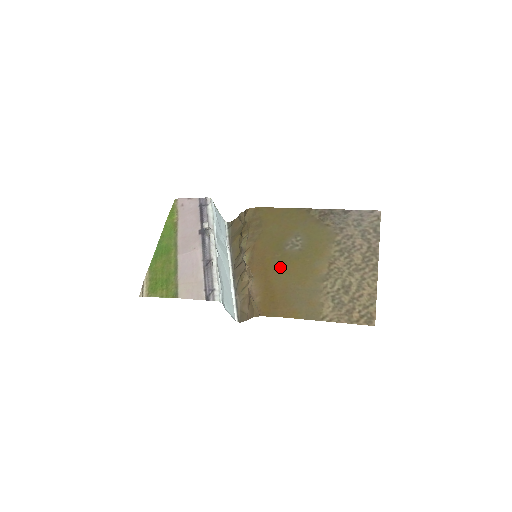
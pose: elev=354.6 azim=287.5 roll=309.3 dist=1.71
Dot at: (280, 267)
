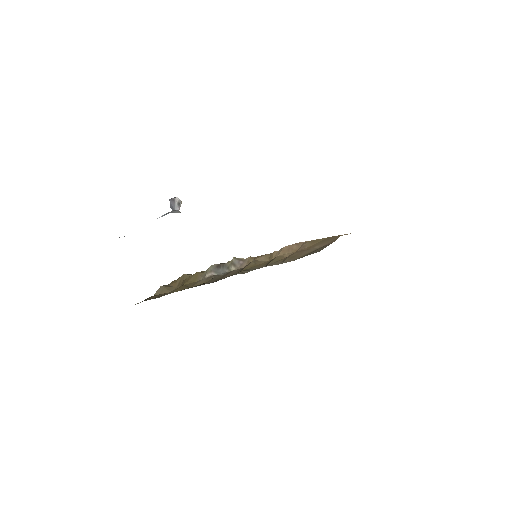
Dot at: occluded
